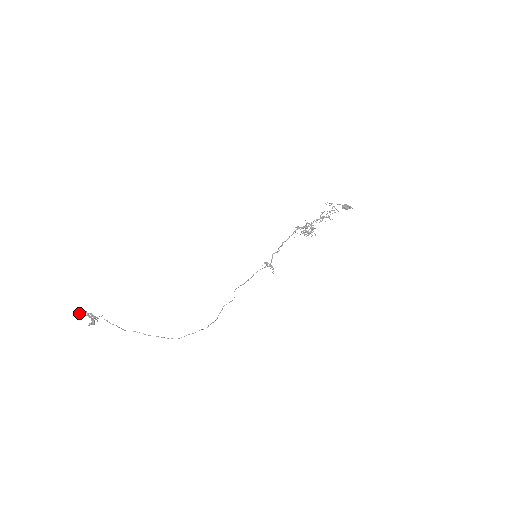
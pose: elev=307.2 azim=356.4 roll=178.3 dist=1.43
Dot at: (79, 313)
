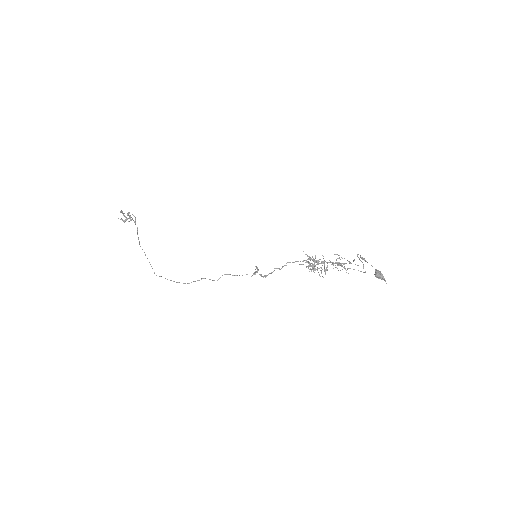
Dot at: occluded
